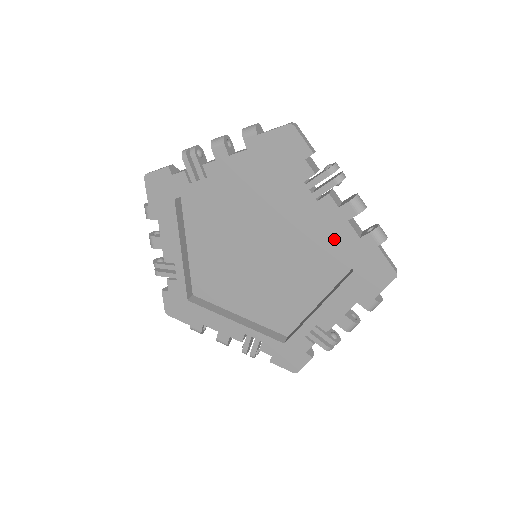
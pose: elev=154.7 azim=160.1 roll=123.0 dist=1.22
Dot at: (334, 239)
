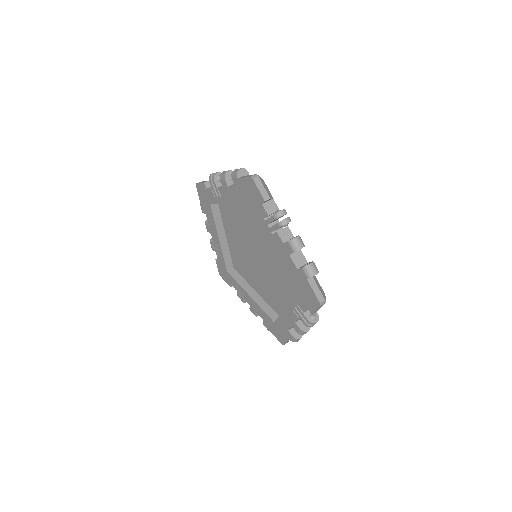
Dot at: (281, 315)
